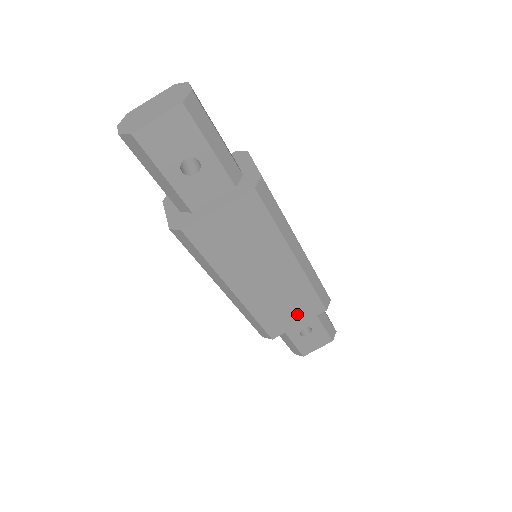
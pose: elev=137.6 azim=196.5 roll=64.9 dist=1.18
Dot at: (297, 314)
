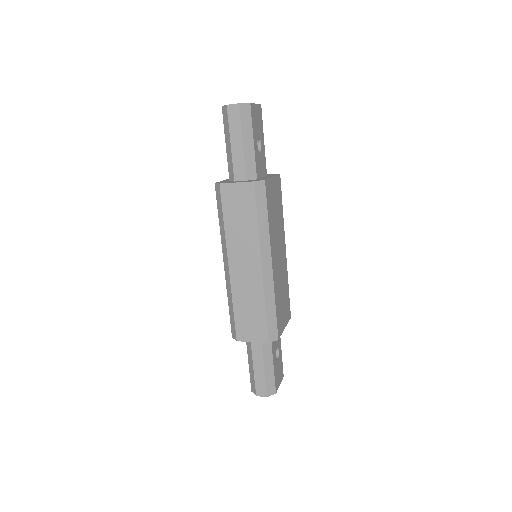
Dot at: (284, 313)
